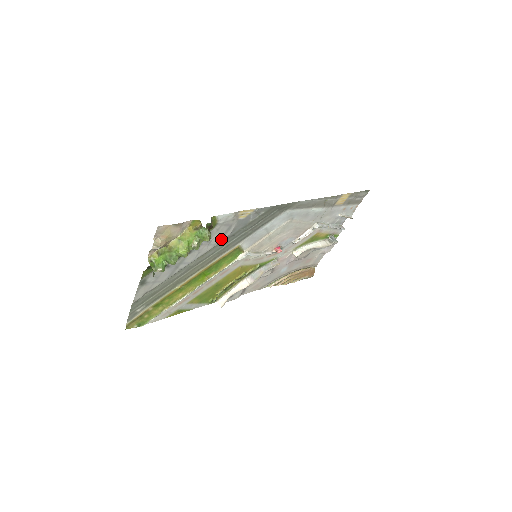
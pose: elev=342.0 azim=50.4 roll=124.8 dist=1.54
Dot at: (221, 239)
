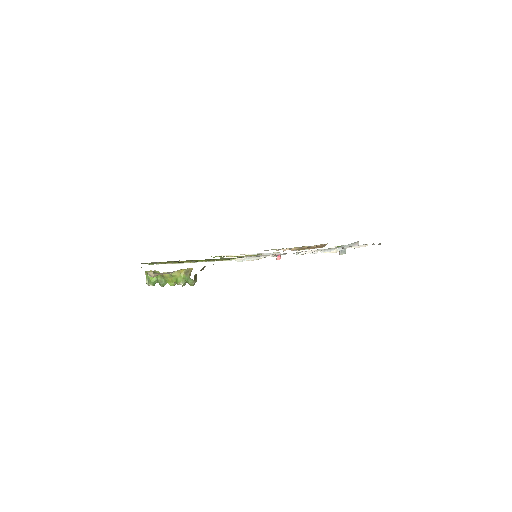
Dot at: occluded
